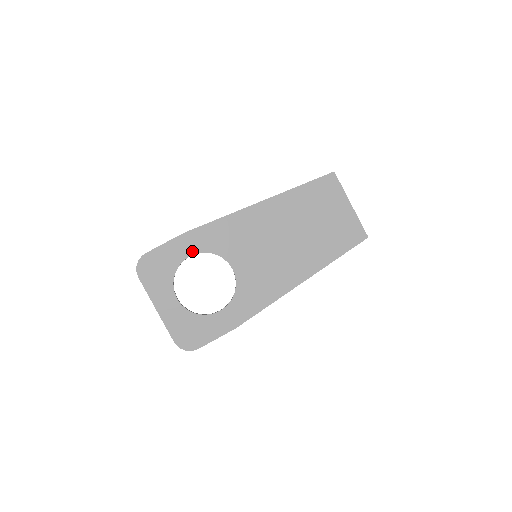
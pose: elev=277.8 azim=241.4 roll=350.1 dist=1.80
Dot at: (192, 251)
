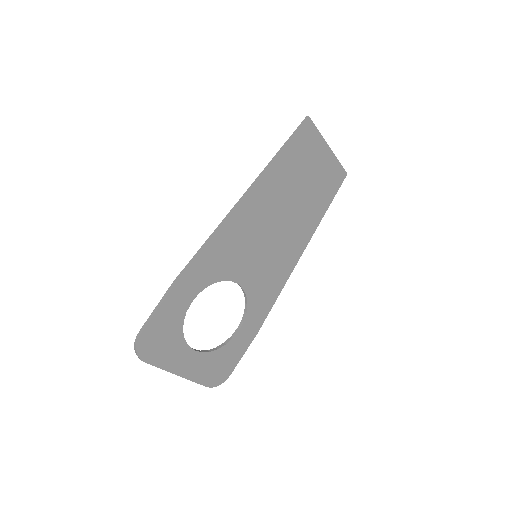
Dot at: (192, 296)
